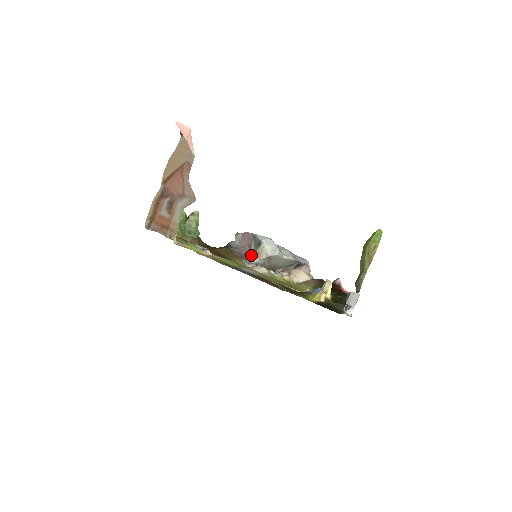
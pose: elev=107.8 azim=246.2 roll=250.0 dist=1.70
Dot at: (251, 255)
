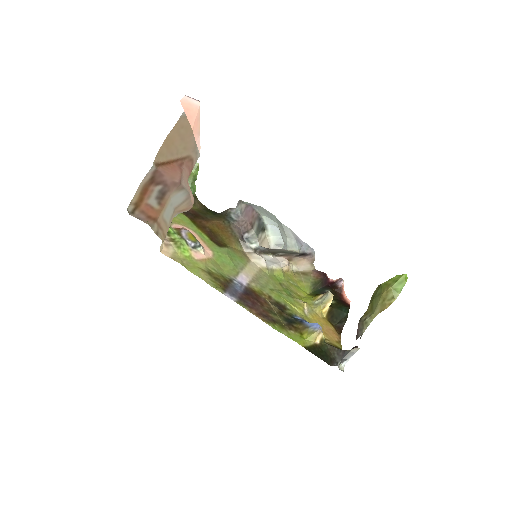
Dot at: (251, 235)
